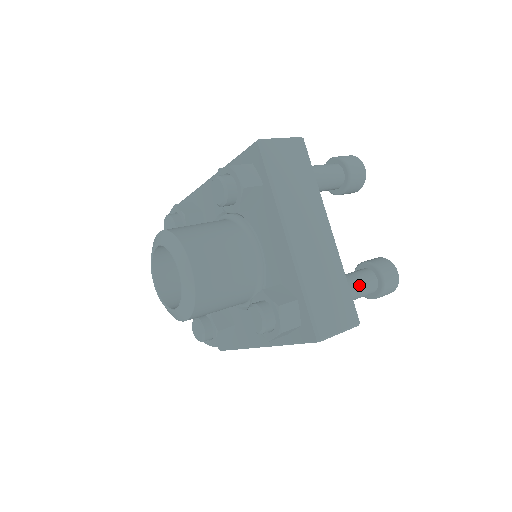
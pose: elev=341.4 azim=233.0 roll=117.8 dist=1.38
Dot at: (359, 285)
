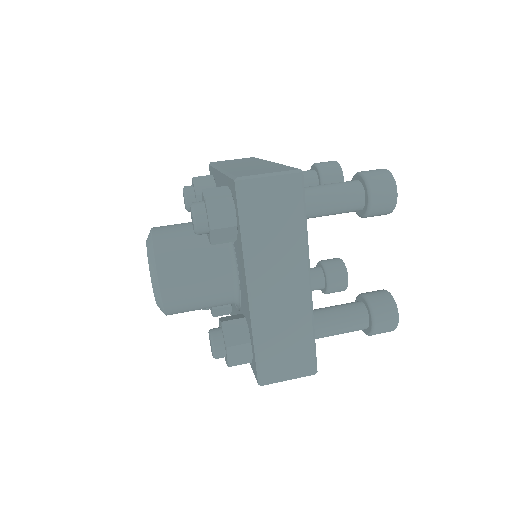
Dot at: (341, 326)
